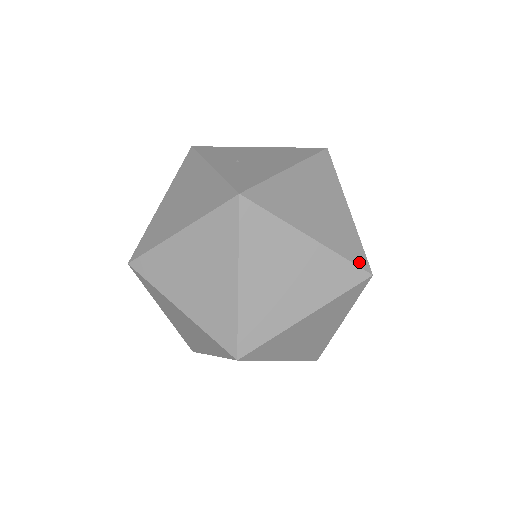
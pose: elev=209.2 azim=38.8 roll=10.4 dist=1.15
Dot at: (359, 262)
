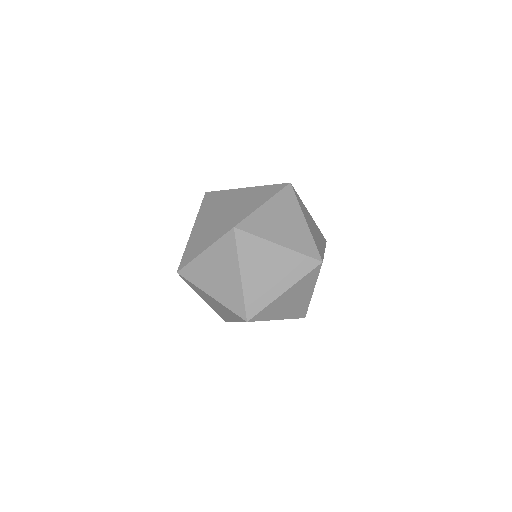
Dot at: (320, 253)
